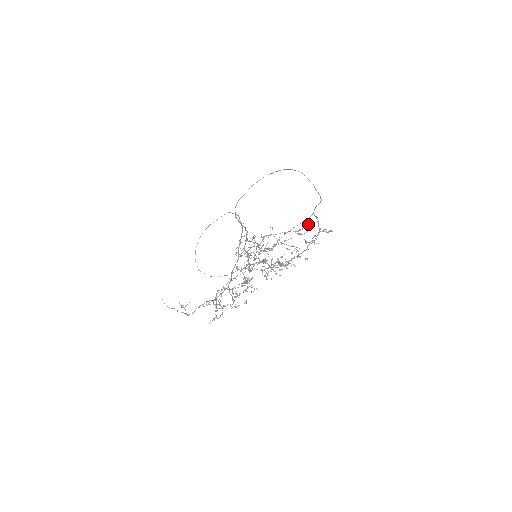
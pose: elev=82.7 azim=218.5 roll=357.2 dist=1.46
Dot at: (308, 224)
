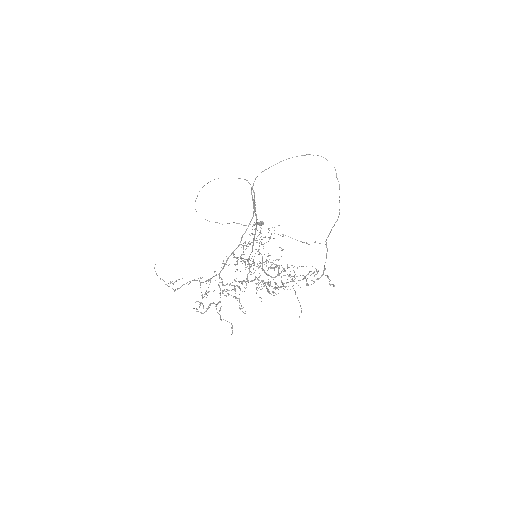
Dot at: (316, 271)
